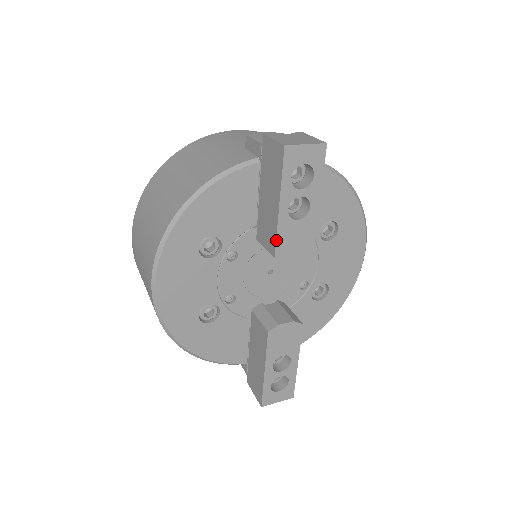
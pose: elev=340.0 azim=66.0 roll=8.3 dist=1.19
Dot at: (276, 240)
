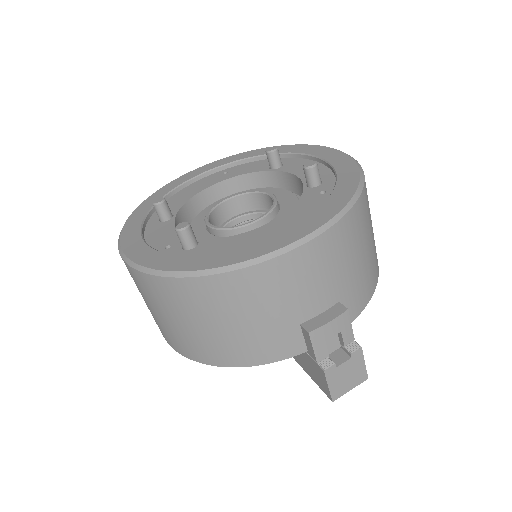
Dot at: occluded
